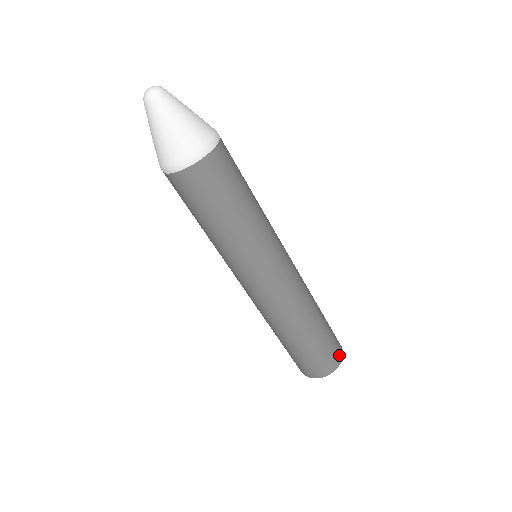
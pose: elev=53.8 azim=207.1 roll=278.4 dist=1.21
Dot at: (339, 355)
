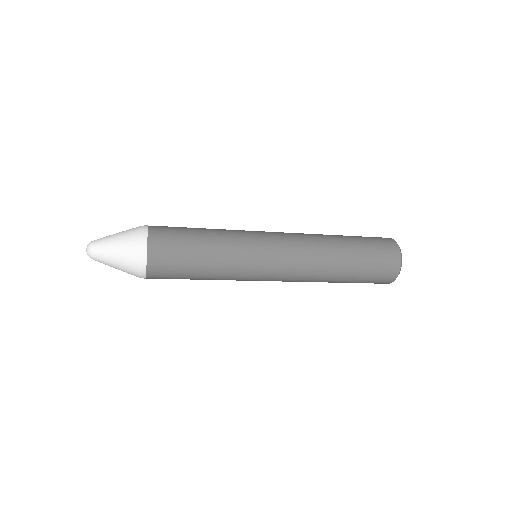
Dot at: (394, 260)
